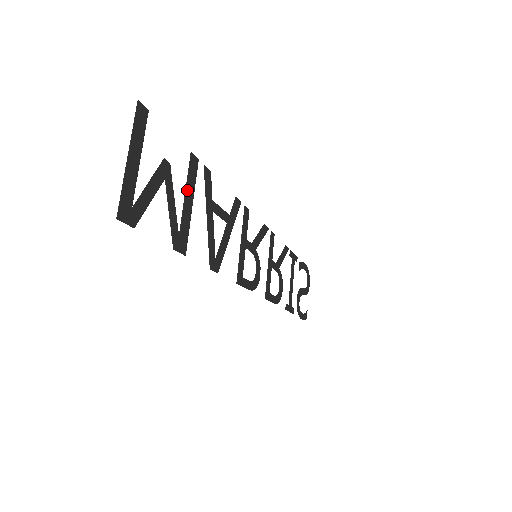
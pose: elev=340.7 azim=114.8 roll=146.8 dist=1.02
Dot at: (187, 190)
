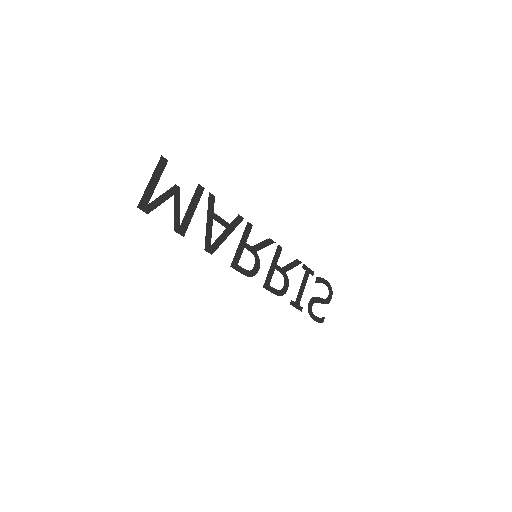
Dot at: (191, 203)
